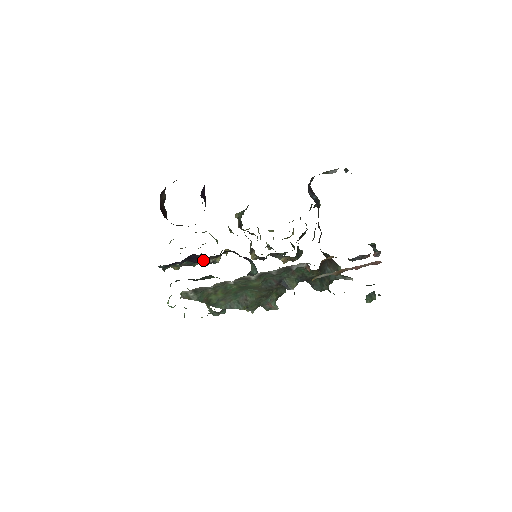
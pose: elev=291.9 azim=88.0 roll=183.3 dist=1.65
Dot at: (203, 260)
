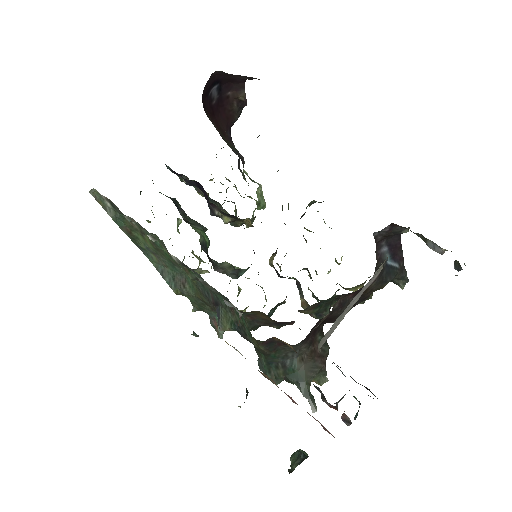
Dot at: (209, 203)
